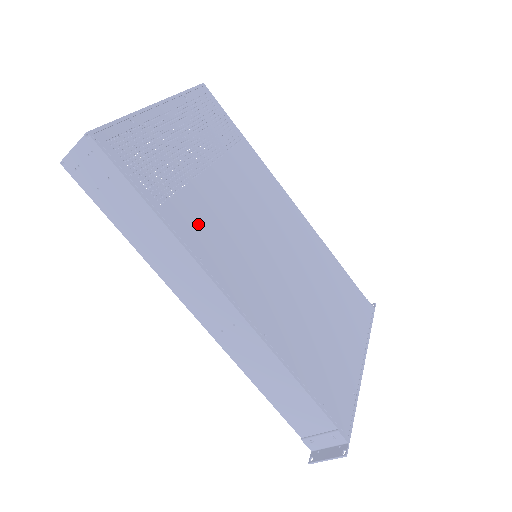
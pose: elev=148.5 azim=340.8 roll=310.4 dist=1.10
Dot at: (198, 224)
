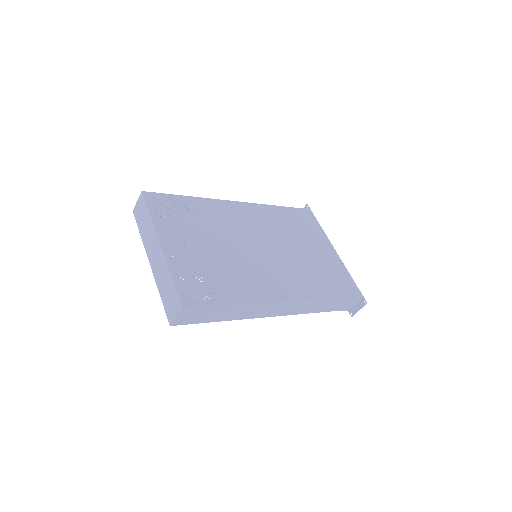
Dot at: (243, 284)
